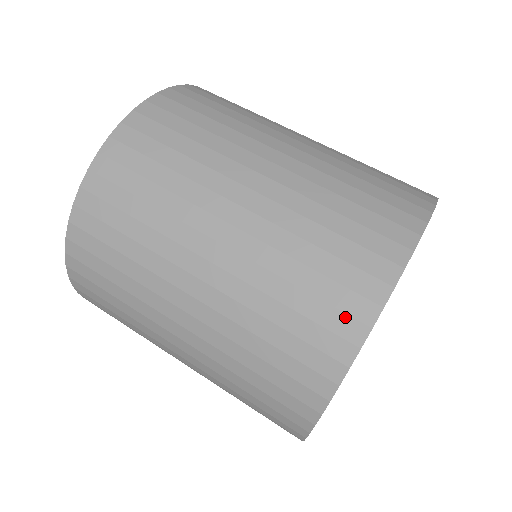
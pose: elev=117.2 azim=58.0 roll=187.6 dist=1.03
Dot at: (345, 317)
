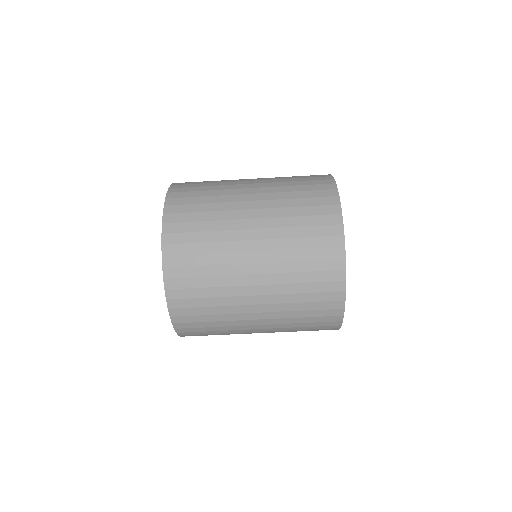
Dot at: occluded
